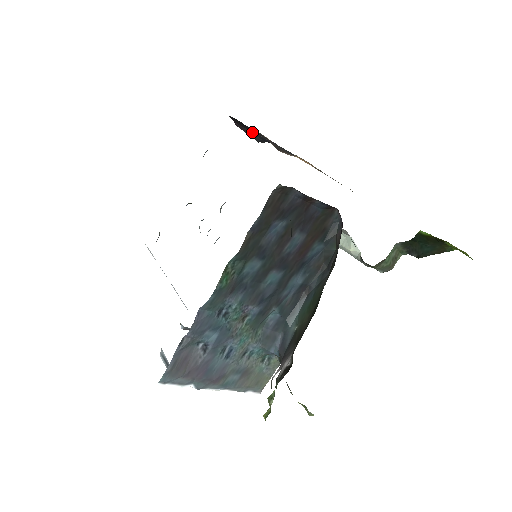
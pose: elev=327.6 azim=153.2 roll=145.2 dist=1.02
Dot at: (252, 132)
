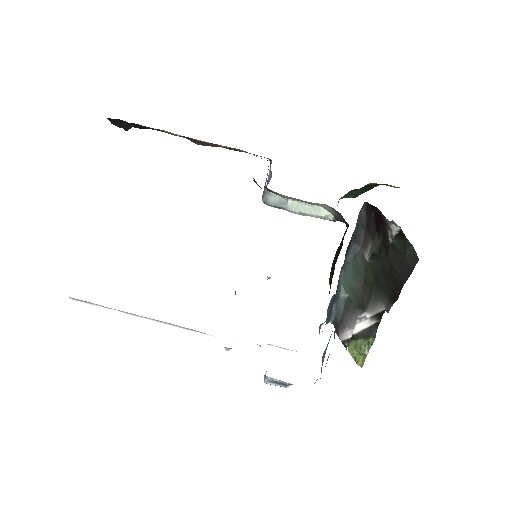
Dot at: occluded
